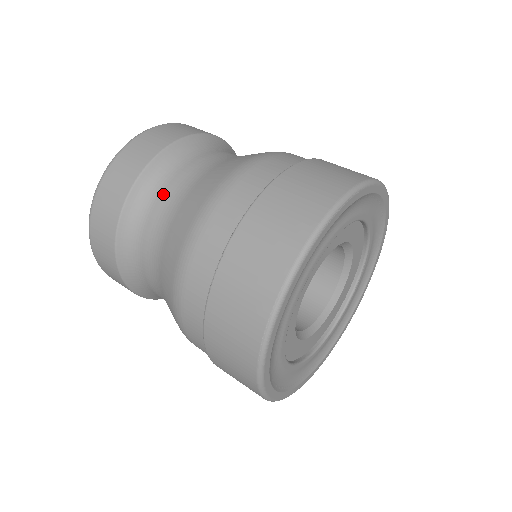
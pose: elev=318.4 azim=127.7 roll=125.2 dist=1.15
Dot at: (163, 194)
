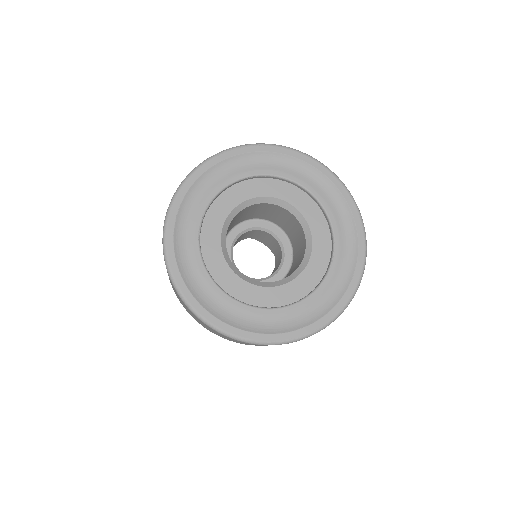
Dot at: occluded
